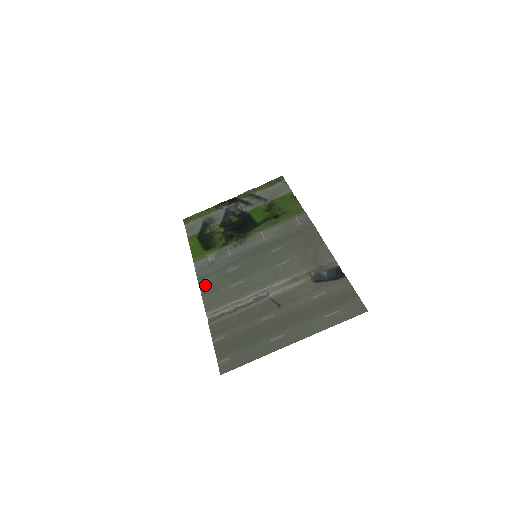
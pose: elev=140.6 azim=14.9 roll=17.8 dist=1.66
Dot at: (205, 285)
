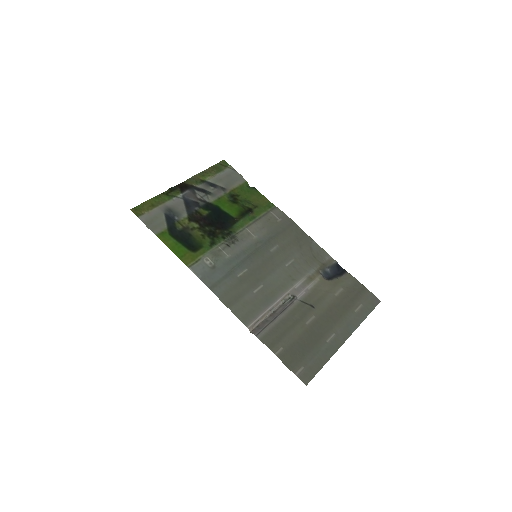
Dot at: (223, 294)
